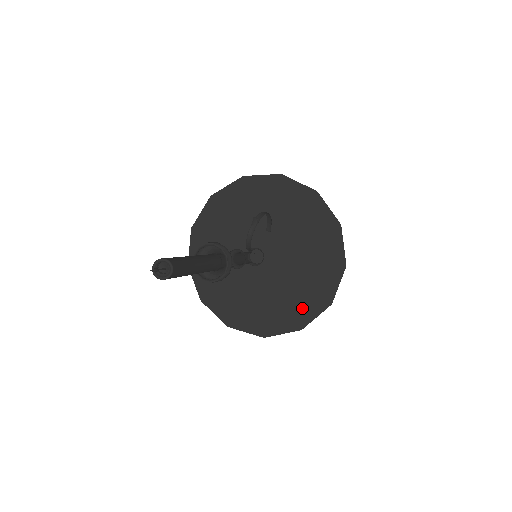
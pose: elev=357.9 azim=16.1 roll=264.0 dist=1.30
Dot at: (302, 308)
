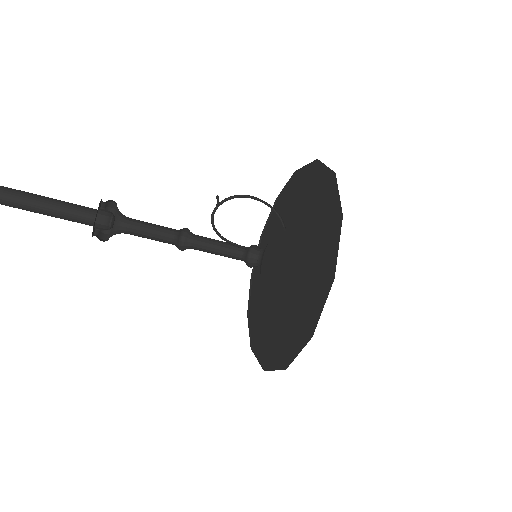
Dot at: (293, 337)
